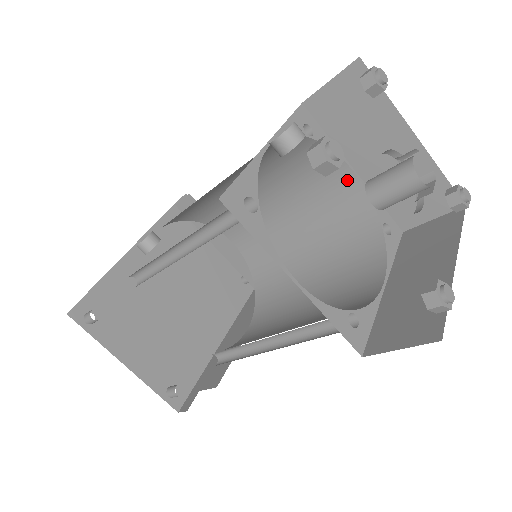
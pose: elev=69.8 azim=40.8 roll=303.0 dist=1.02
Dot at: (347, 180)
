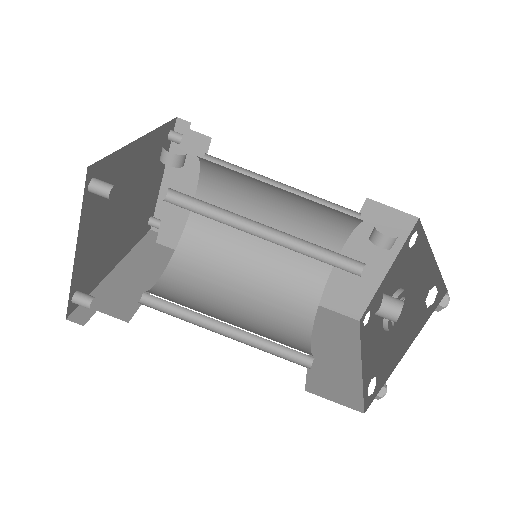
Dot at: occluded
